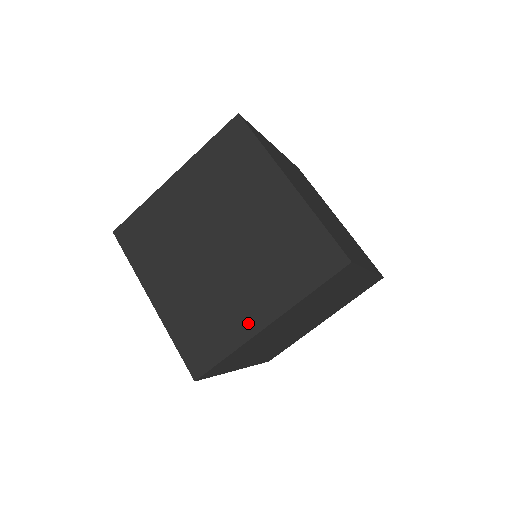
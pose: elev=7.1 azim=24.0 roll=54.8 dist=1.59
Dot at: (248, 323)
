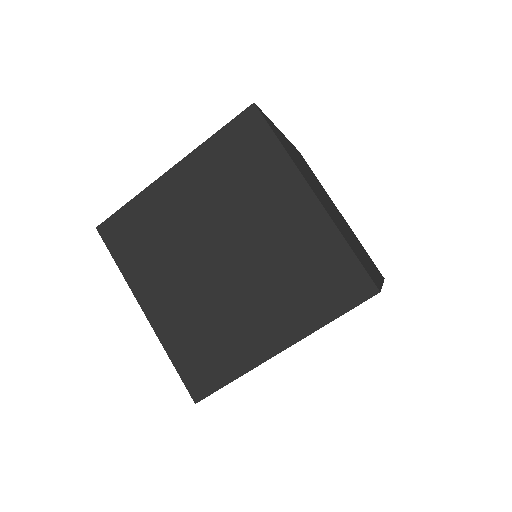
Dot at: (259, 347)
